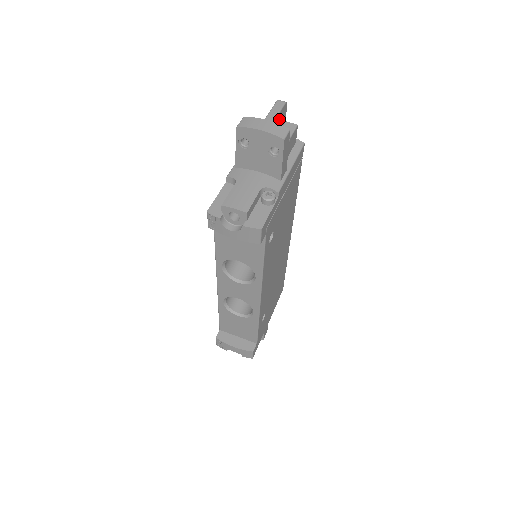
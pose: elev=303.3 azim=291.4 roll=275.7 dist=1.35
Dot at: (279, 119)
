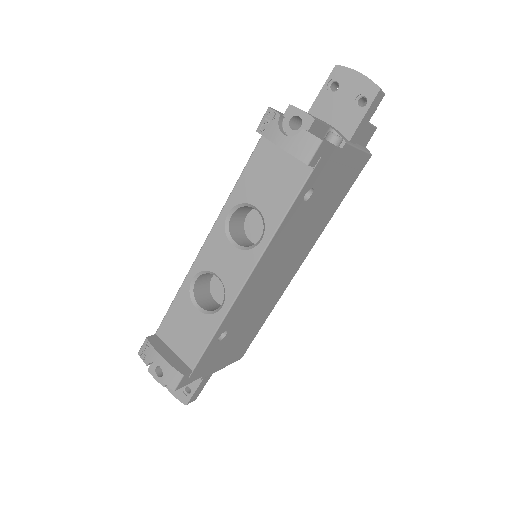
Dot at: occluded
